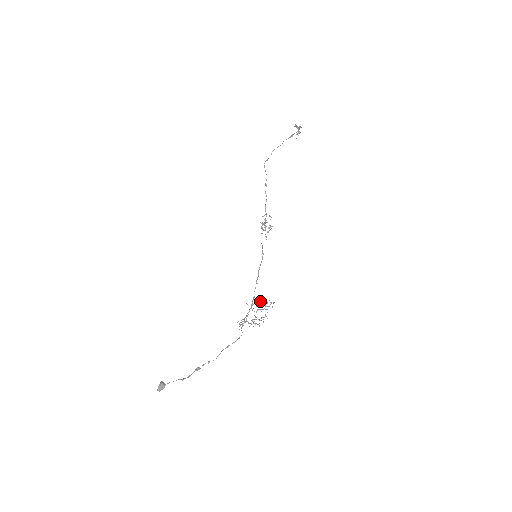
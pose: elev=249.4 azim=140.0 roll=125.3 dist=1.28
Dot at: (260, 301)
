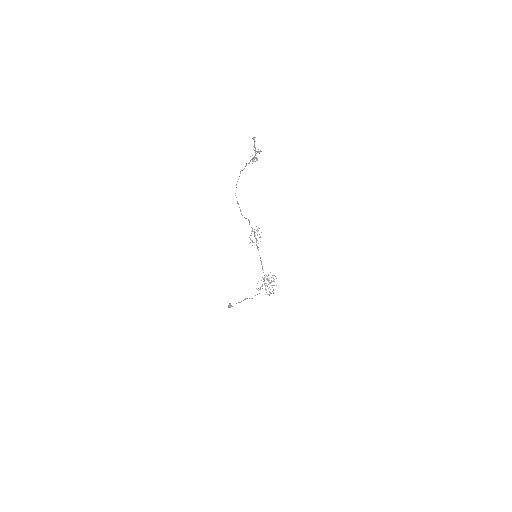
Dot at: (268, 280)
